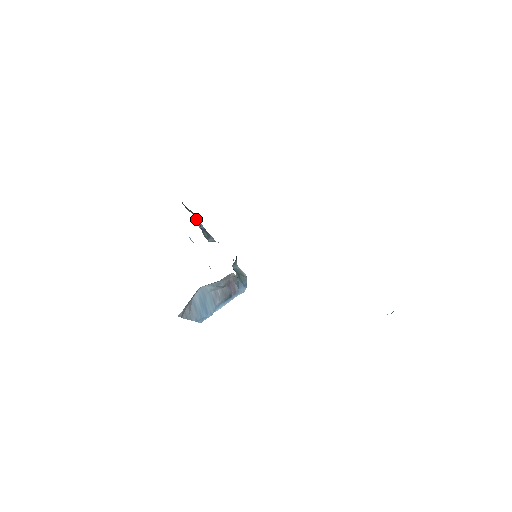
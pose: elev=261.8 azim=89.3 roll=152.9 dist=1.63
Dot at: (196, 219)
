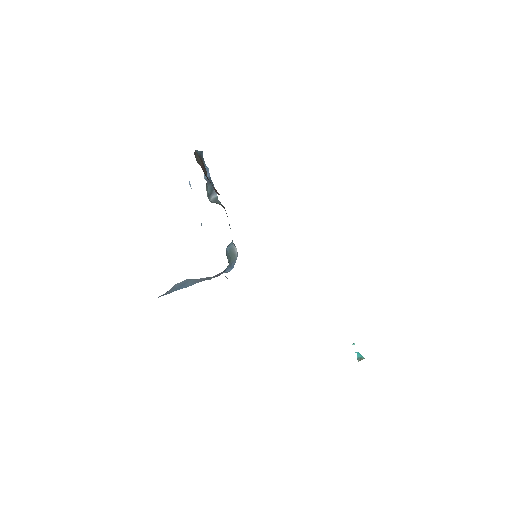
Dot at: (204, 163)
